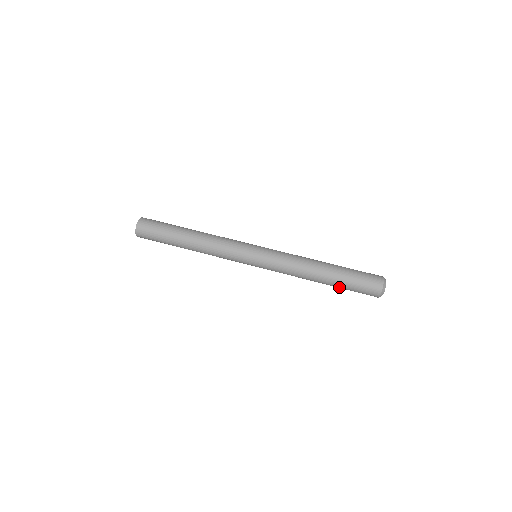
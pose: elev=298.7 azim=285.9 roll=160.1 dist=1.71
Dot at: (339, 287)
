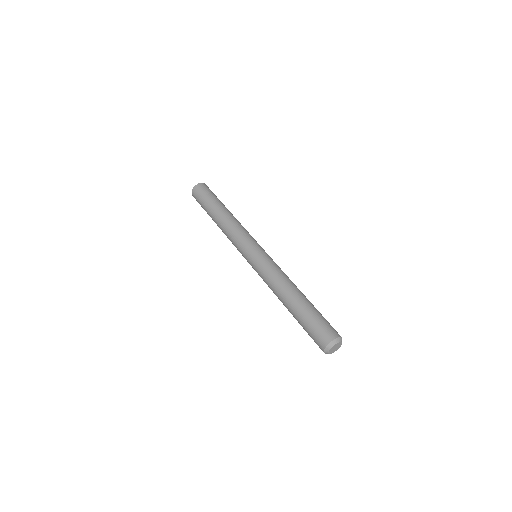
Dot at: (301, 313)
